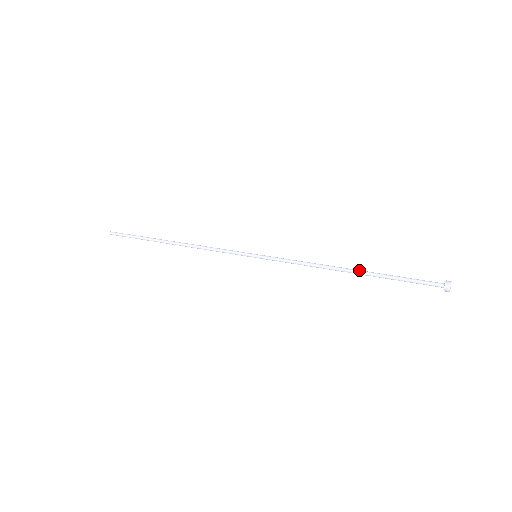
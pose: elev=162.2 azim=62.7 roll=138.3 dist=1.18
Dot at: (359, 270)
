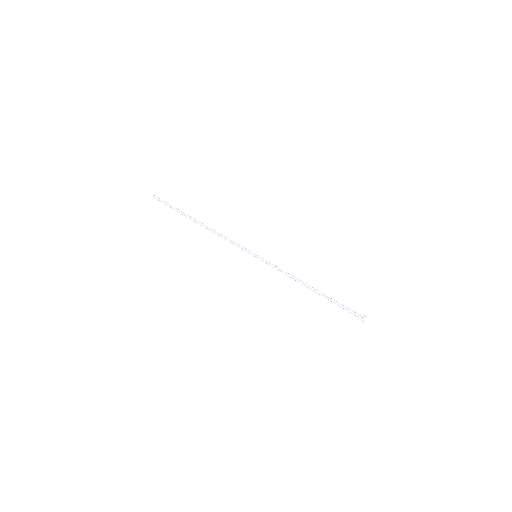
Dot at: occluded
